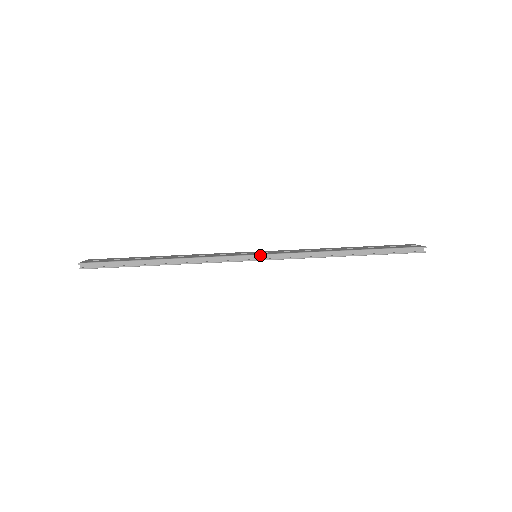
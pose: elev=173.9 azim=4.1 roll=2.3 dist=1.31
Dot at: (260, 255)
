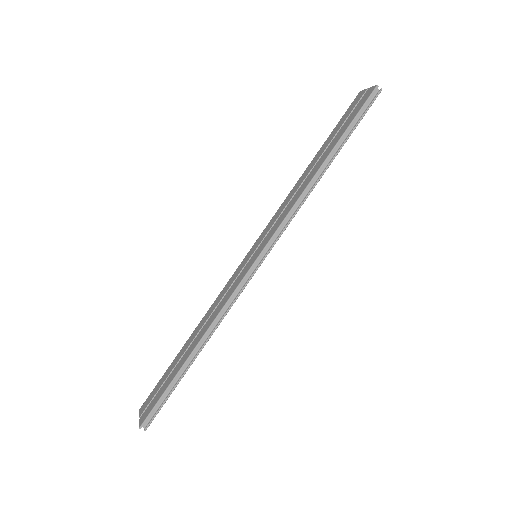
Dot at: (260, 255)
